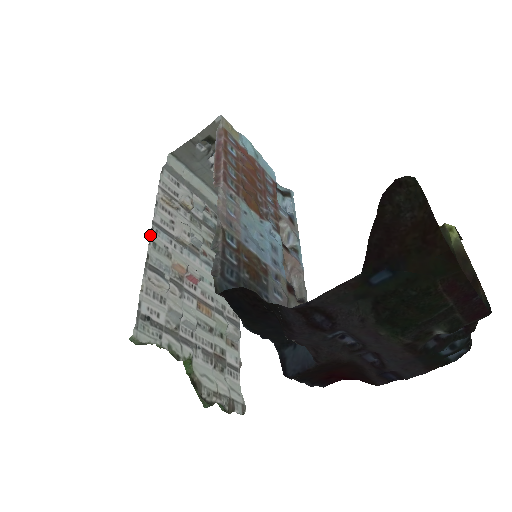
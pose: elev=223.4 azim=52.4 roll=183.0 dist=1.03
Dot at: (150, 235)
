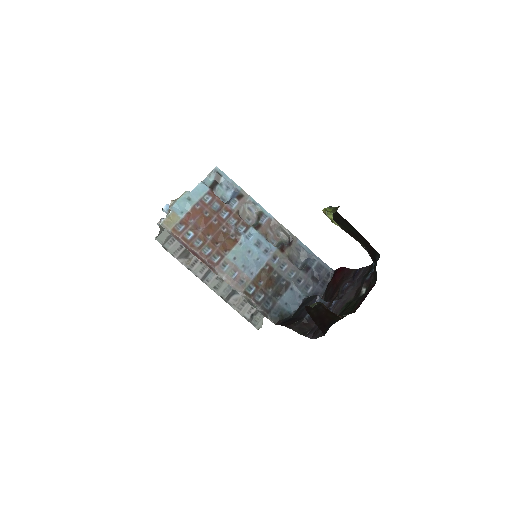
Dot at: (209, 287)
